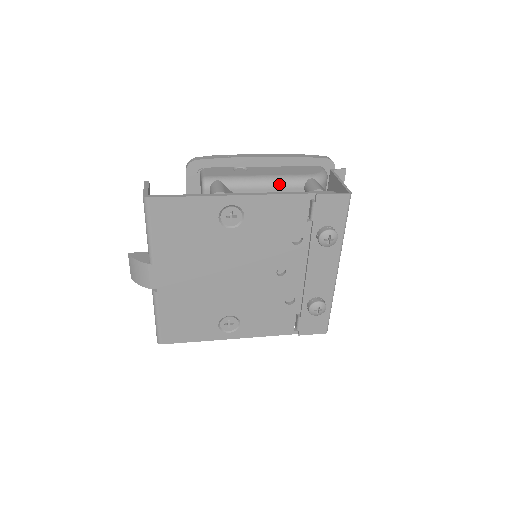
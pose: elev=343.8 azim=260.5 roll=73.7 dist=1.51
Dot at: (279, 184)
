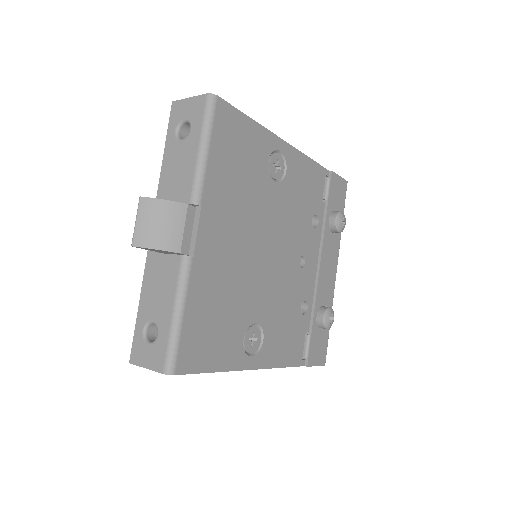
Dot at: occluded
